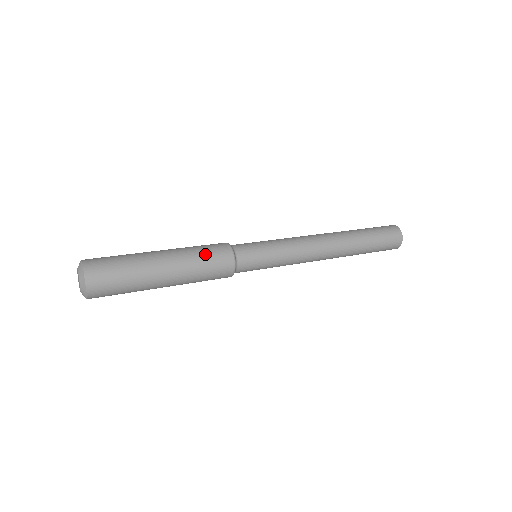
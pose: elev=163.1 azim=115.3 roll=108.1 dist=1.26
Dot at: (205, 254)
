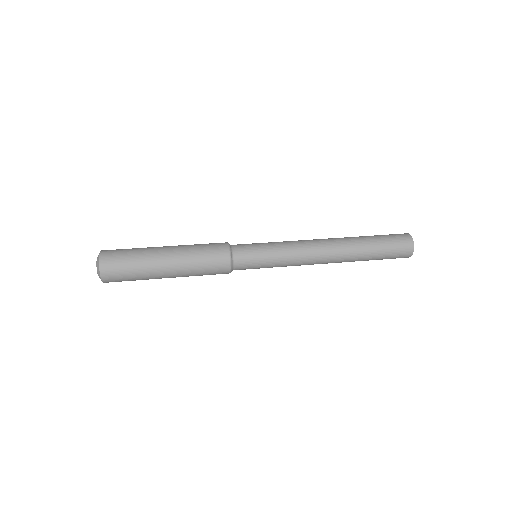
Dot at: (203, 244)
